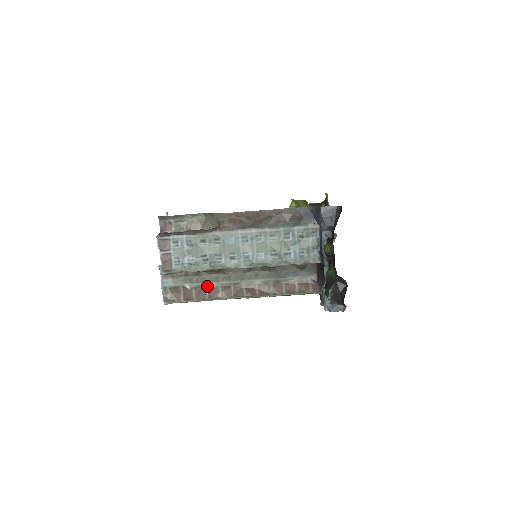
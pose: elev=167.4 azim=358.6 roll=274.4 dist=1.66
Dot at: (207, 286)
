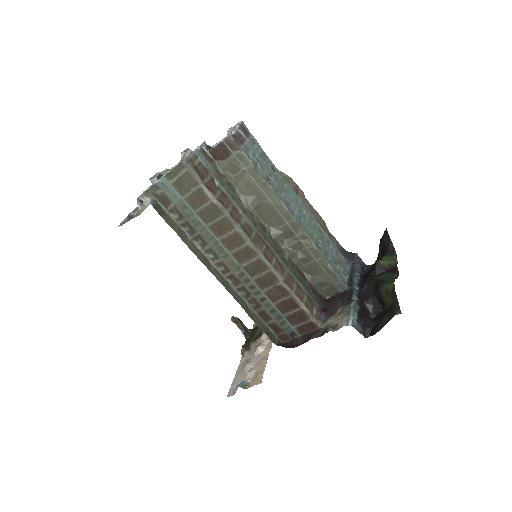
Dot at: (234, 205)
